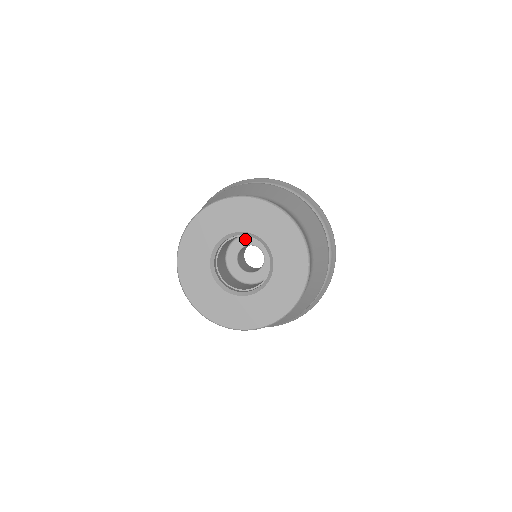
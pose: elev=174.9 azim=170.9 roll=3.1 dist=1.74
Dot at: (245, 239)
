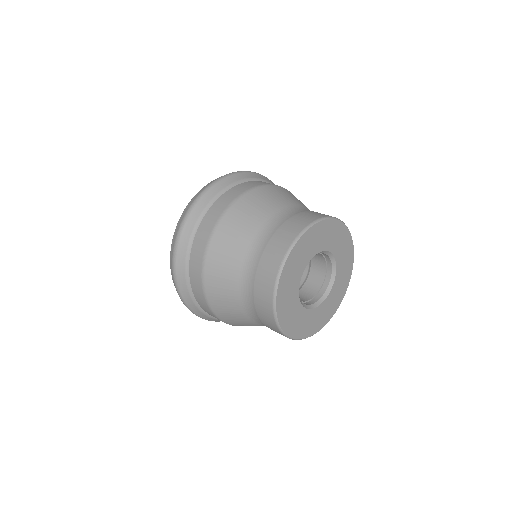
Dot at: occluded
